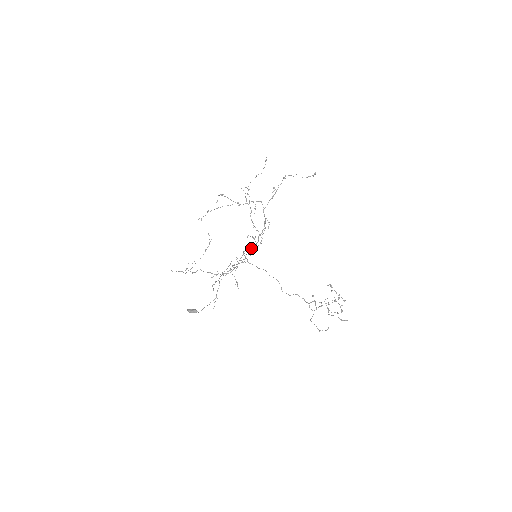
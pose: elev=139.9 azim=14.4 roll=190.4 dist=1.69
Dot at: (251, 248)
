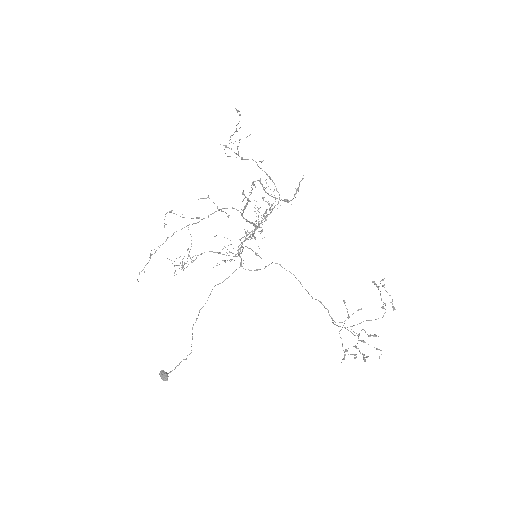
Dot at: (252, 236)
